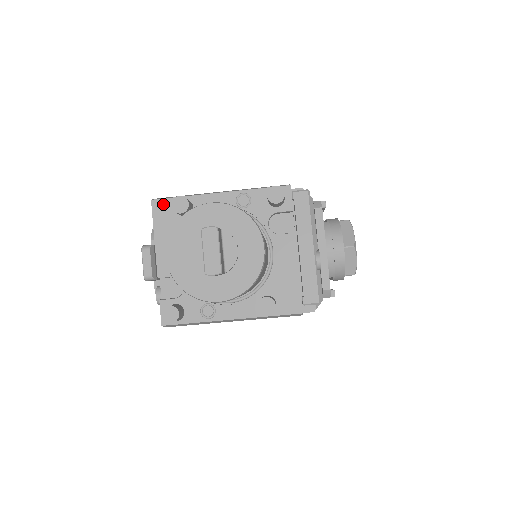
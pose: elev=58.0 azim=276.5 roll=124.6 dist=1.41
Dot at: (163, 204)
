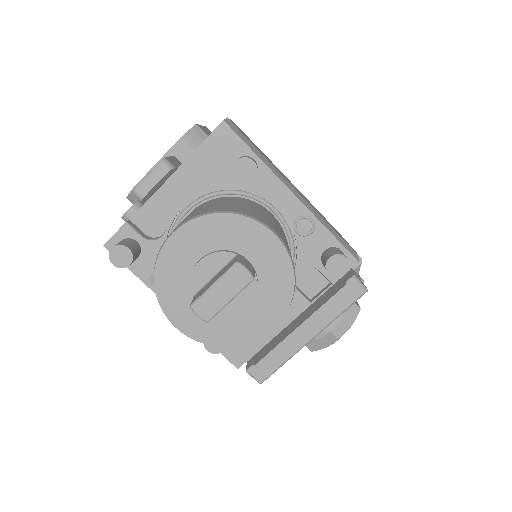
Dot at: (230, 139)
